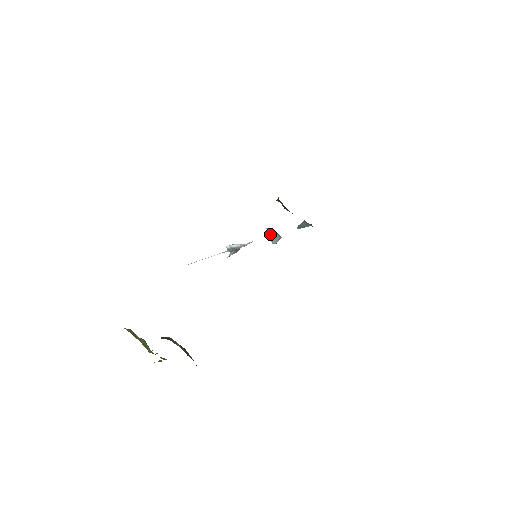
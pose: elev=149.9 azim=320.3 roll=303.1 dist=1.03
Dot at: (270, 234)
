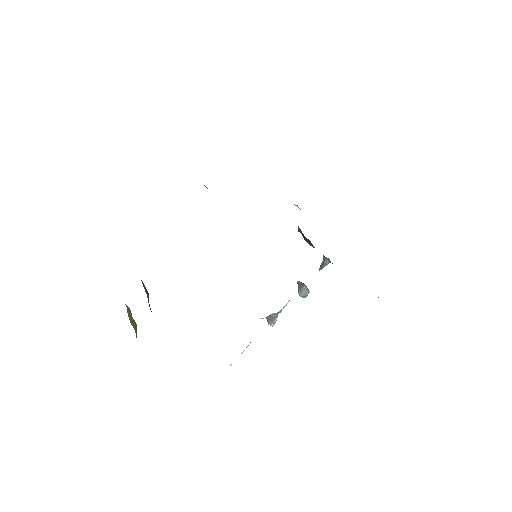
Dot at: (299, 286)
